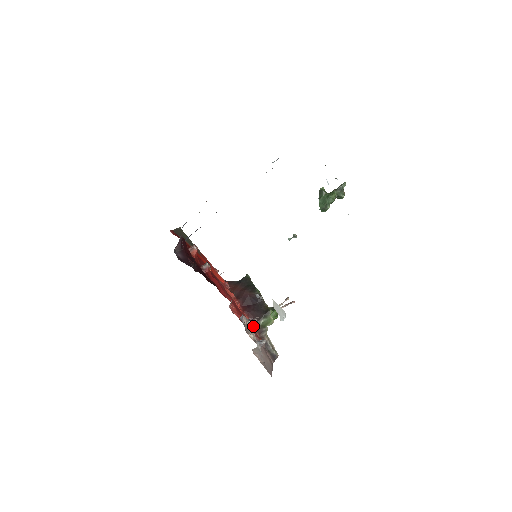
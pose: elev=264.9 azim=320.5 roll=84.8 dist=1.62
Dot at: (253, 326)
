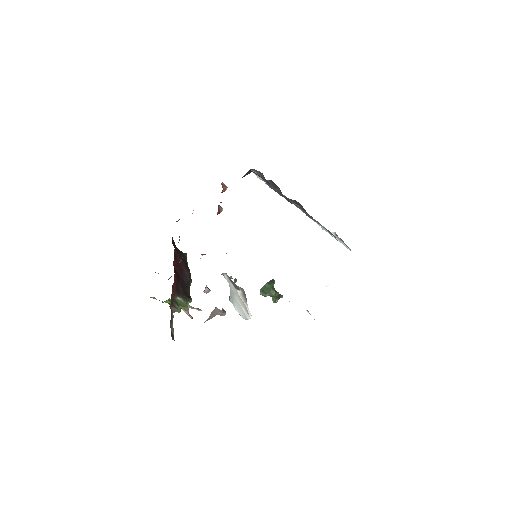
Dot at: (172, 292)
